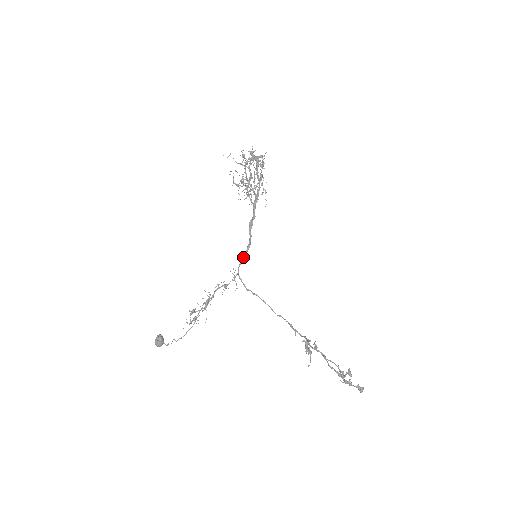
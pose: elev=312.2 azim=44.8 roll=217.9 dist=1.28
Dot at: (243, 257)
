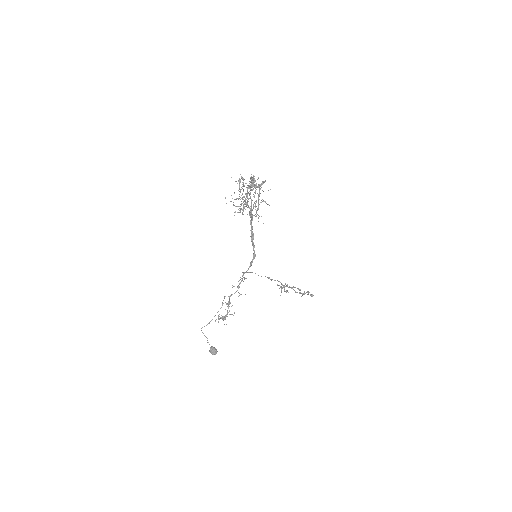
Dot at: (251, 264)
